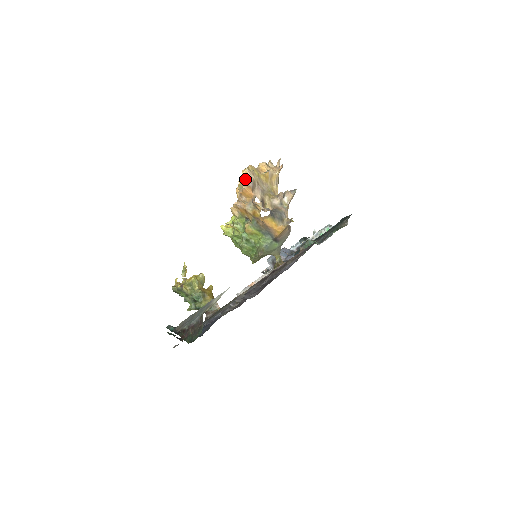
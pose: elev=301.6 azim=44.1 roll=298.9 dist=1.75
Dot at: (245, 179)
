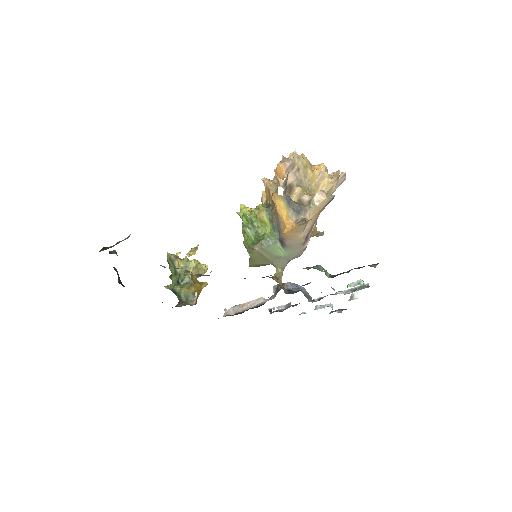
Dot at: (287, 158)
